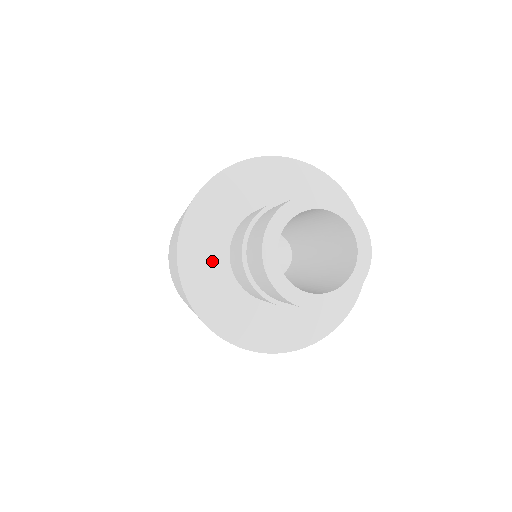
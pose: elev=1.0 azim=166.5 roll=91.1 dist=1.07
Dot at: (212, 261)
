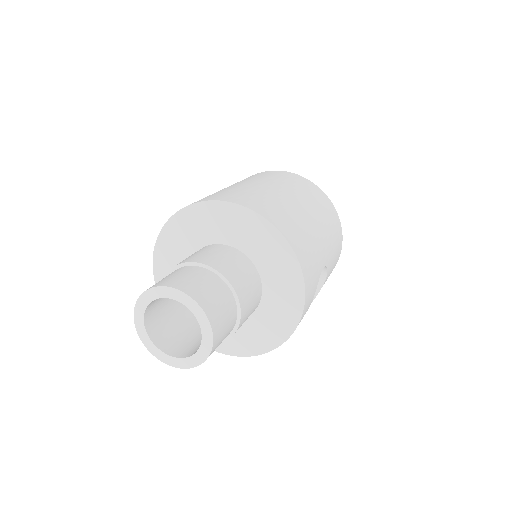
Dot at: occluded
